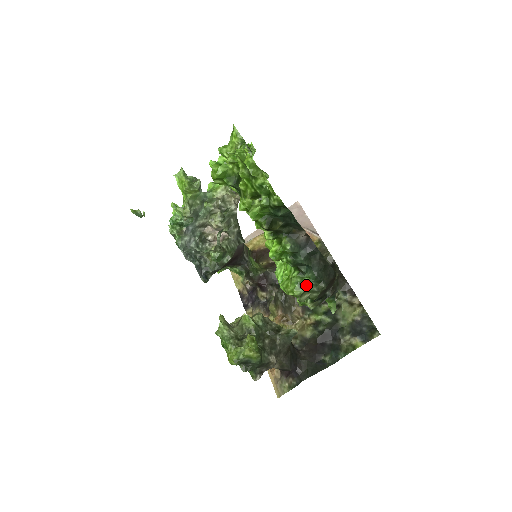
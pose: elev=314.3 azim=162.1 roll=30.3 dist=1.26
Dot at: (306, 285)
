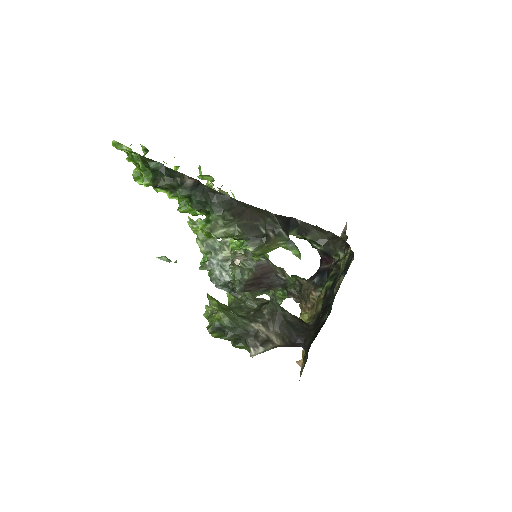
Dot at: (211, 220)
